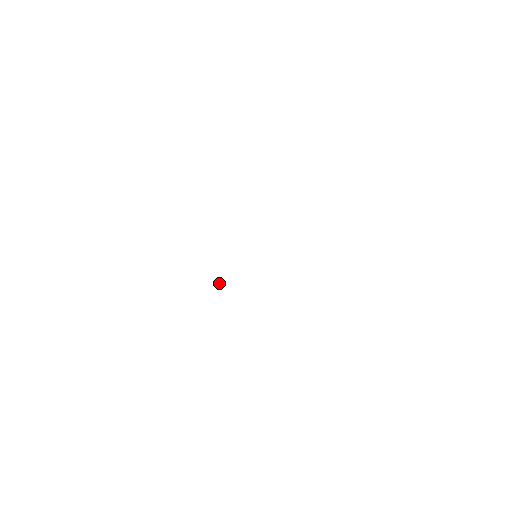
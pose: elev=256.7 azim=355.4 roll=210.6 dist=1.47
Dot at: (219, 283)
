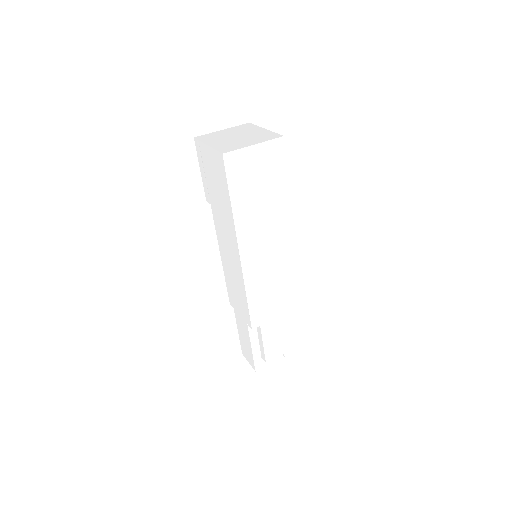
Dot at: (224, 271)
